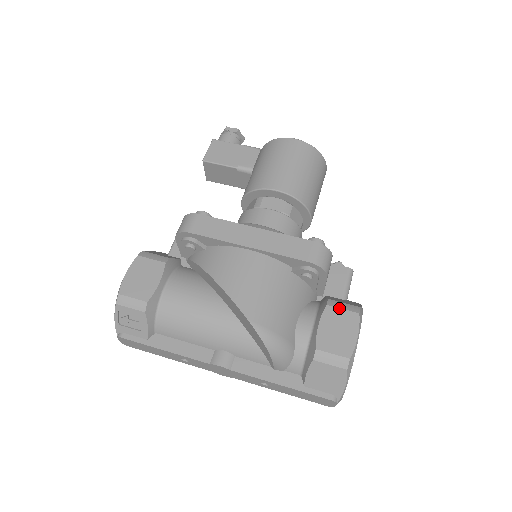
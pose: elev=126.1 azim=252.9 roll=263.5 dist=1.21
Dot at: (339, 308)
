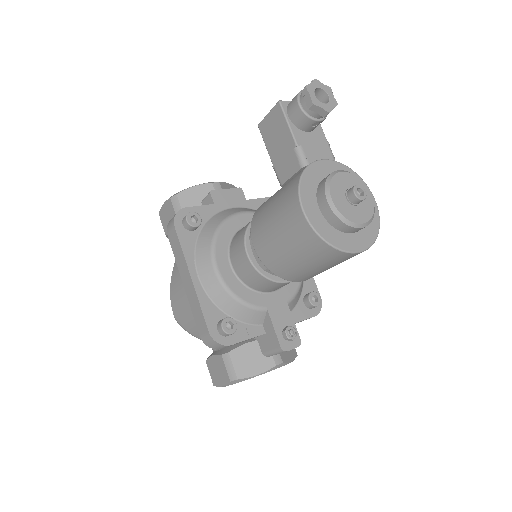
Dot at: (225, 365)
